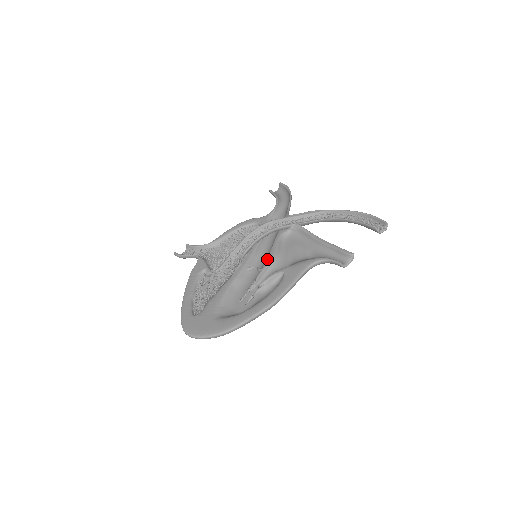
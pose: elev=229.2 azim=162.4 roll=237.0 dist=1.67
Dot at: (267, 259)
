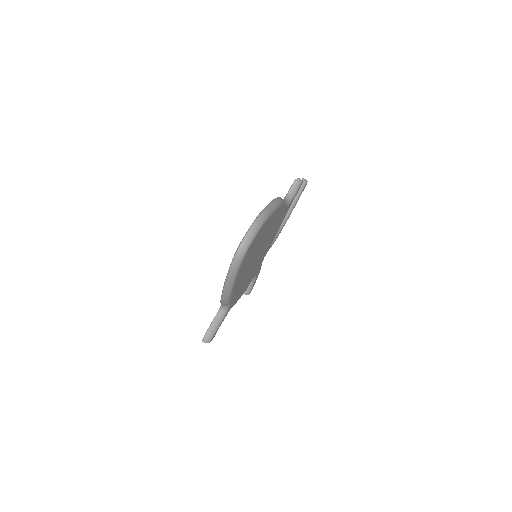
Dot at: occluded
